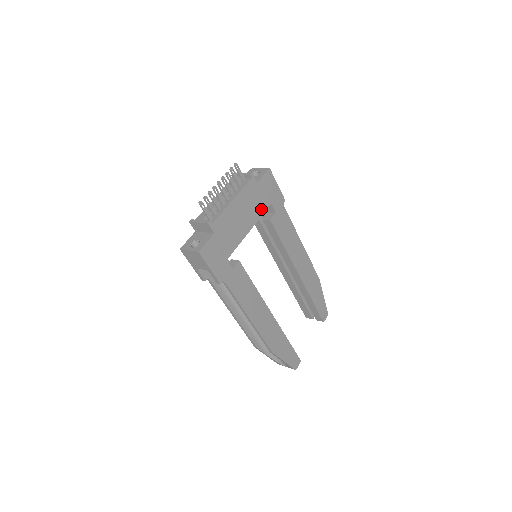
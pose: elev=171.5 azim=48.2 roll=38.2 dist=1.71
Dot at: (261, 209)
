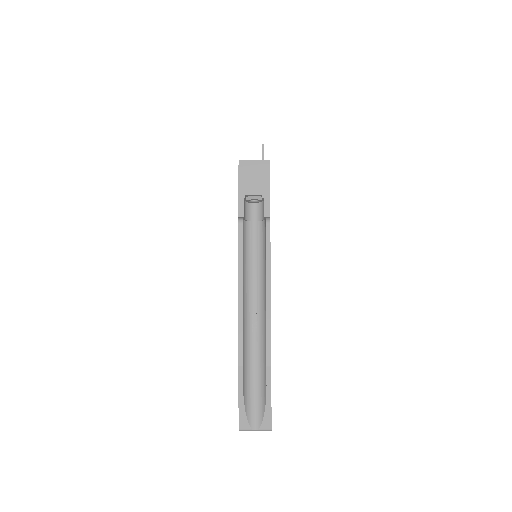
Dot at: occluded
